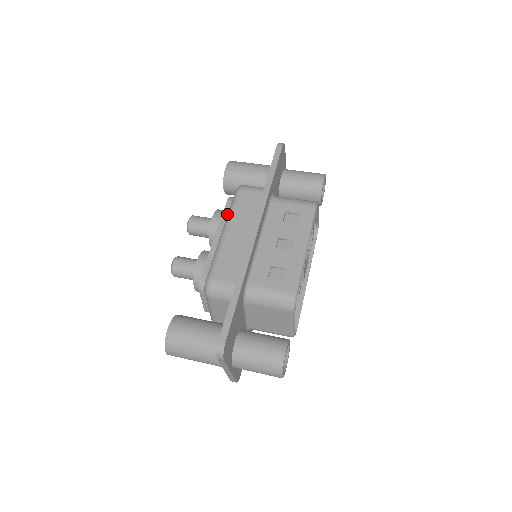
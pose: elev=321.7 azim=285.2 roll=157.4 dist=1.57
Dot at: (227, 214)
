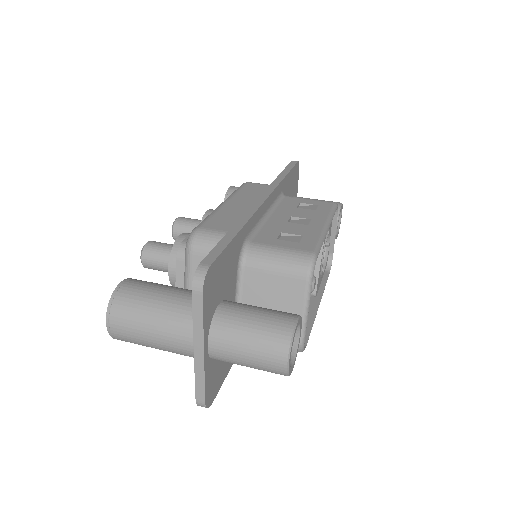
Dot at: occluded
